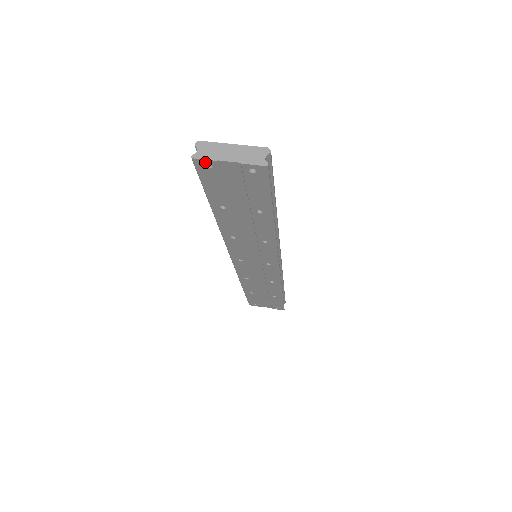
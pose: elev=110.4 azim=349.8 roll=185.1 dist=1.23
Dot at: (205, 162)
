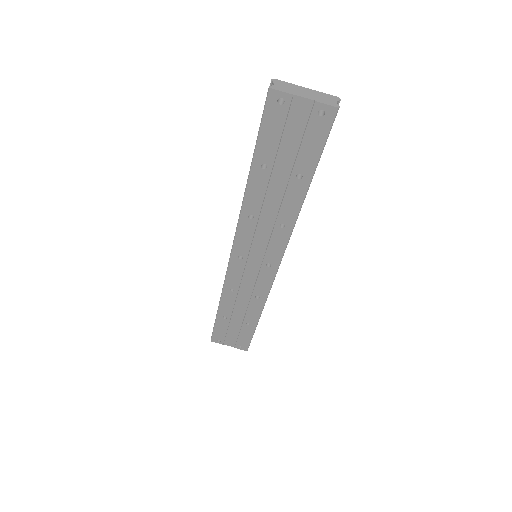
Dot at: (280, 95)
